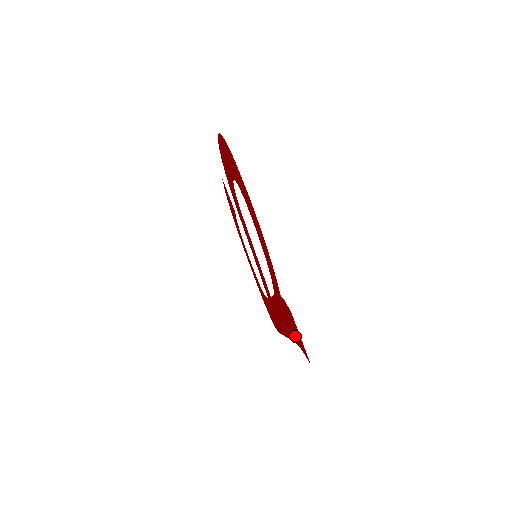
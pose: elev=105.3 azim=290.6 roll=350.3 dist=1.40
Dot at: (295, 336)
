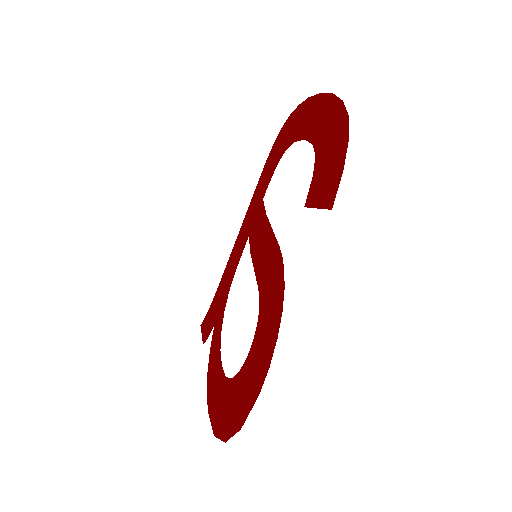
Dot at: (212, 307)
